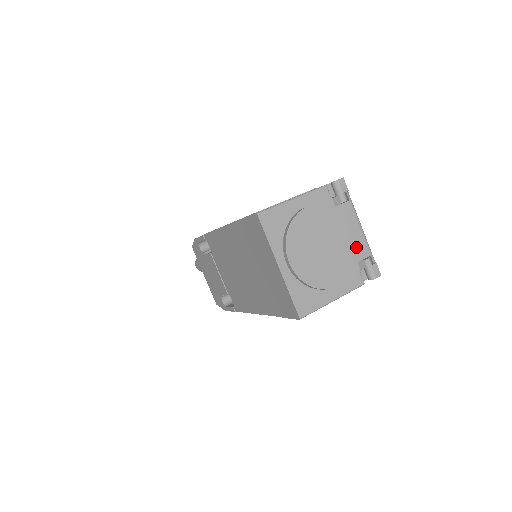
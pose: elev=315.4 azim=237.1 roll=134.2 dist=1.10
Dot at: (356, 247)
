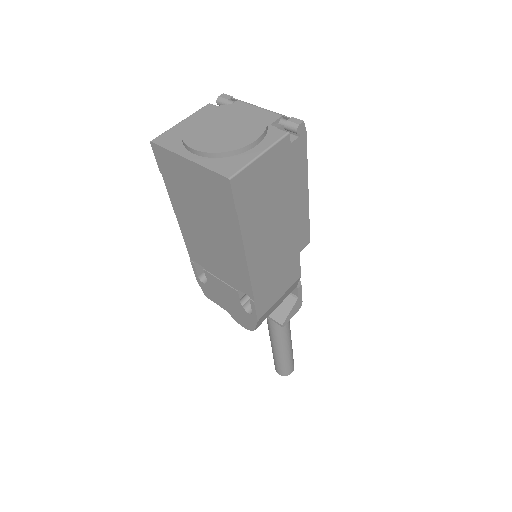
Dot at: (258, 115)
